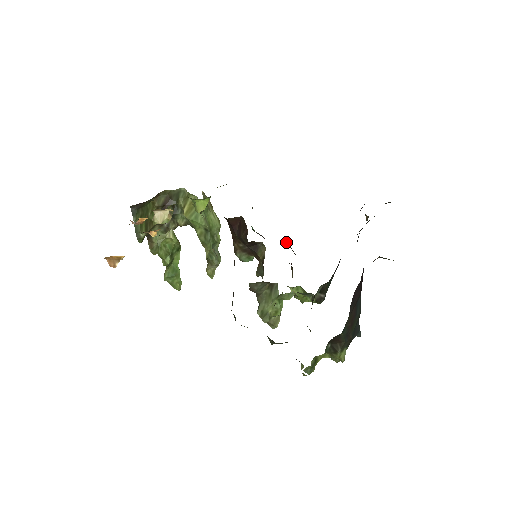
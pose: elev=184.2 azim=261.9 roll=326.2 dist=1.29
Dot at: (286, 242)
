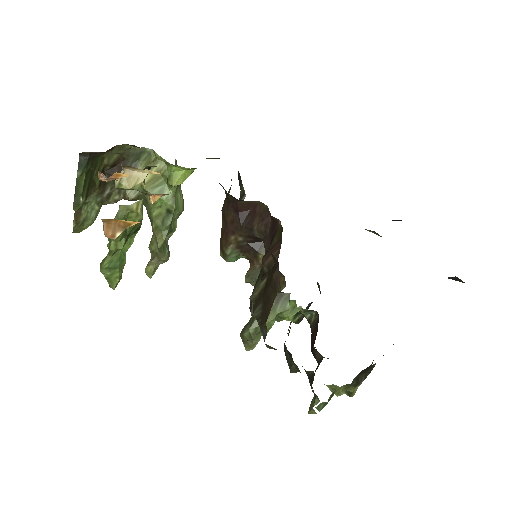
Dot at: occluded
